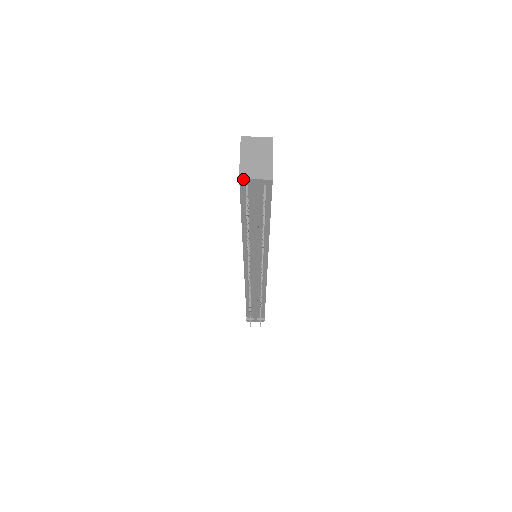
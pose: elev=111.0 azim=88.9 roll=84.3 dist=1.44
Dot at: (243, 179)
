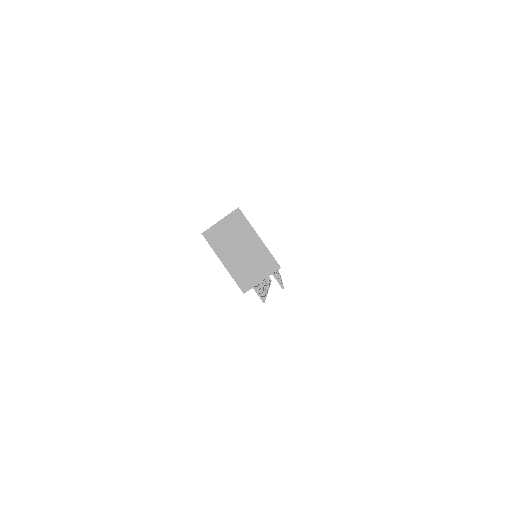
Dot at: (248, 290)
